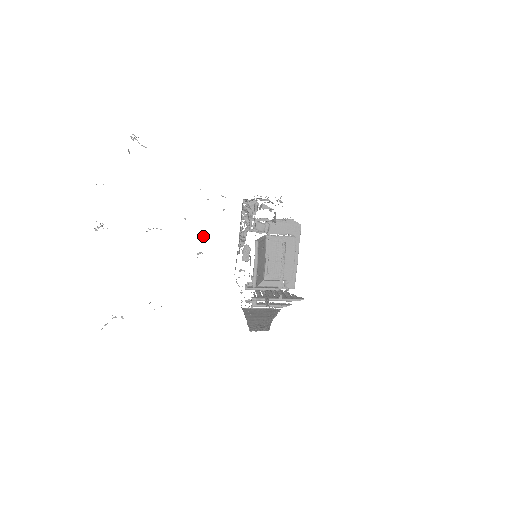
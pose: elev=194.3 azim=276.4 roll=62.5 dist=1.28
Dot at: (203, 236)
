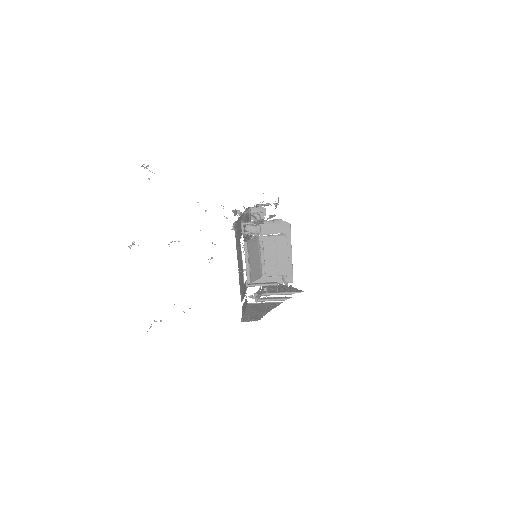
Dot at: (212, 243)
